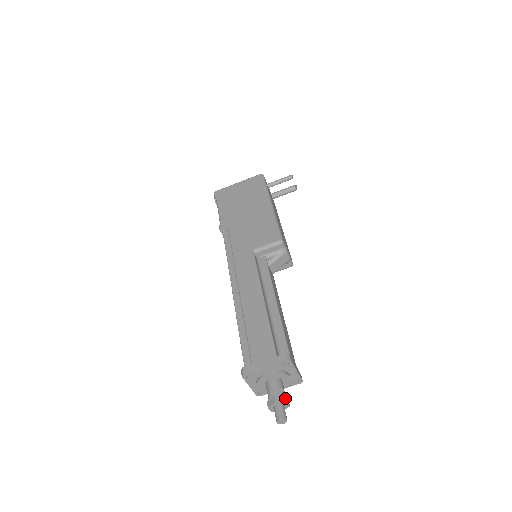
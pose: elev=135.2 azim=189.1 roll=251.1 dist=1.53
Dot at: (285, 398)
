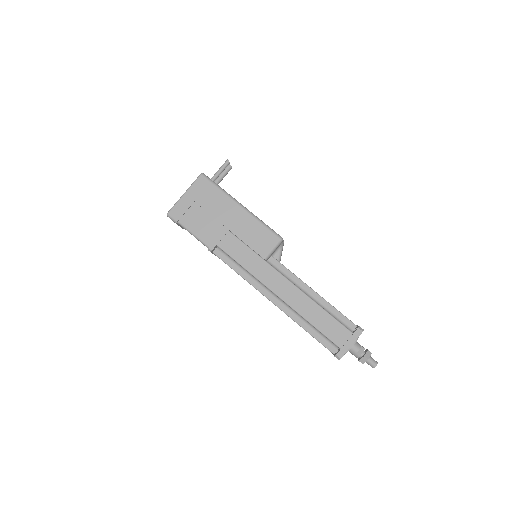
Dot at: (369, 352)
